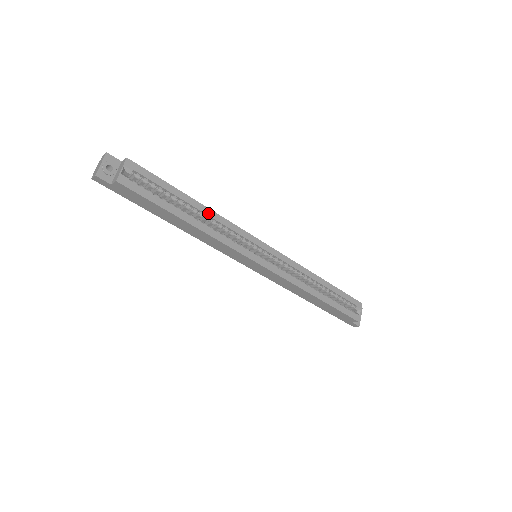
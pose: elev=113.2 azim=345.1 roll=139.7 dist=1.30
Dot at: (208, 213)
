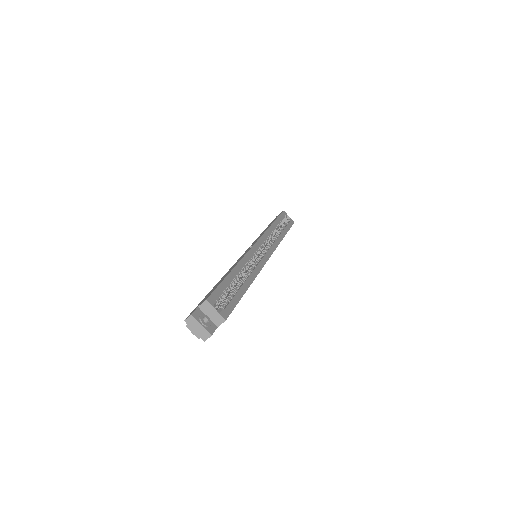
Dot at: (240, 267)
